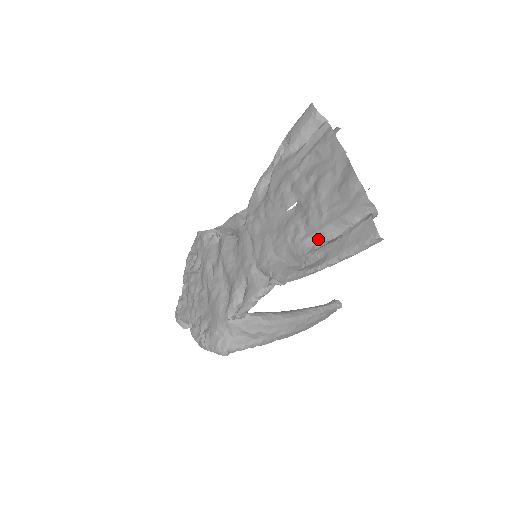
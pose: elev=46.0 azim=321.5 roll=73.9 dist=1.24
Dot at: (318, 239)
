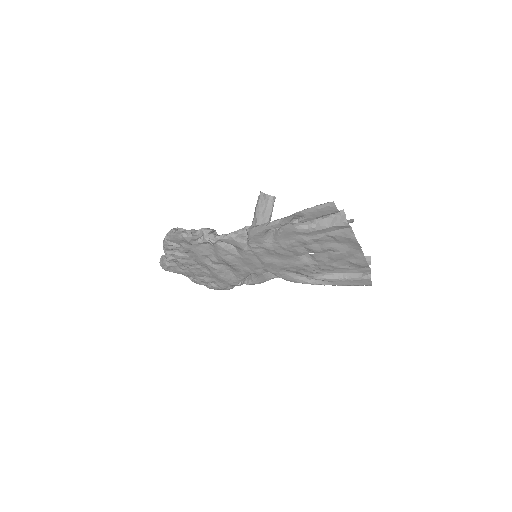
Dot at: (325, 272)
